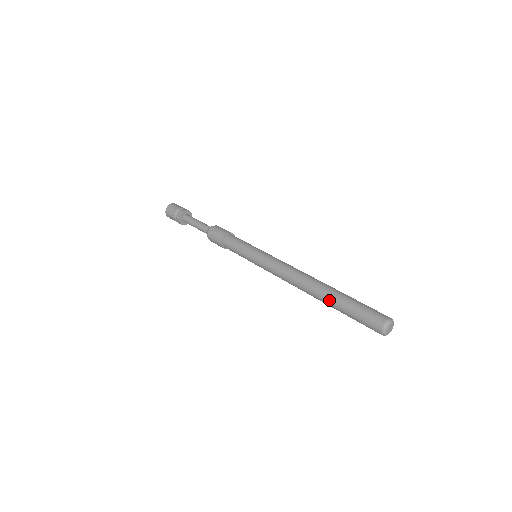
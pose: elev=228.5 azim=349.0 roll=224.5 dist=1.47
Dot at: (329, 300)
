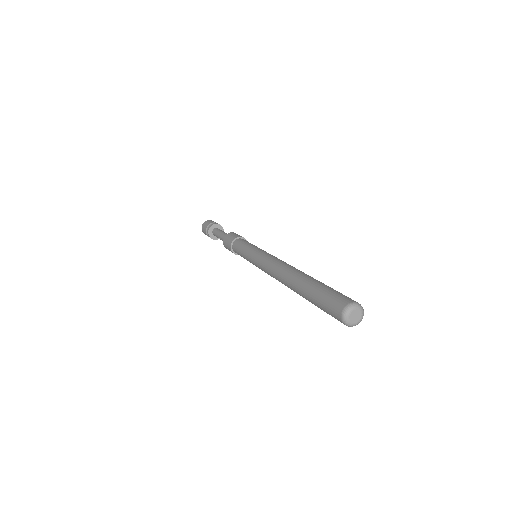
Dot at: (307, 278)
